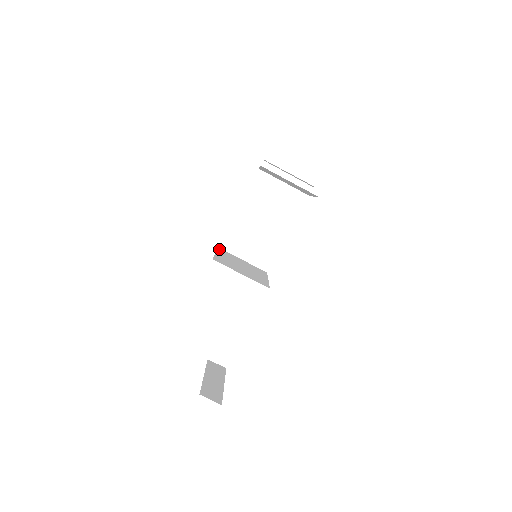
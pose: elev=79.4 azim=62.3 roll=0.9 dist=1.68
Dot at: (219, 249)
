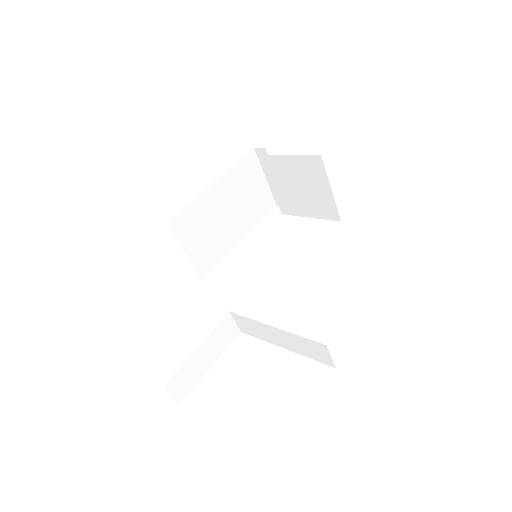
Dot at: occluded
